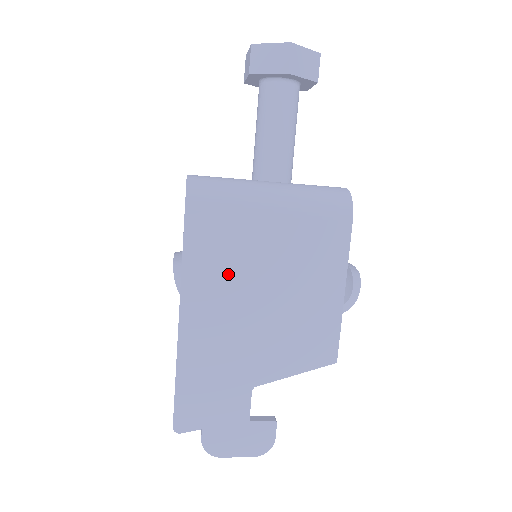
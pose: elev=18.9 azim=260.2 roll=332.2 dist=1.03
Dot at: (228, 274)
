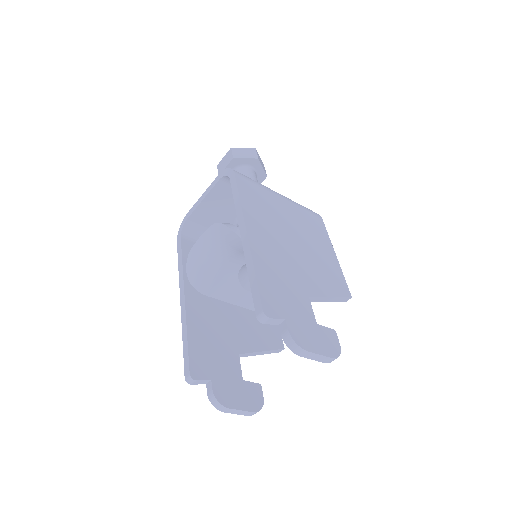
Dot at: (269, 217)
